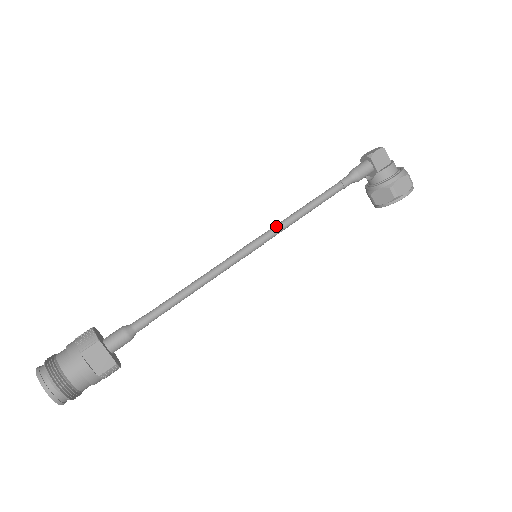
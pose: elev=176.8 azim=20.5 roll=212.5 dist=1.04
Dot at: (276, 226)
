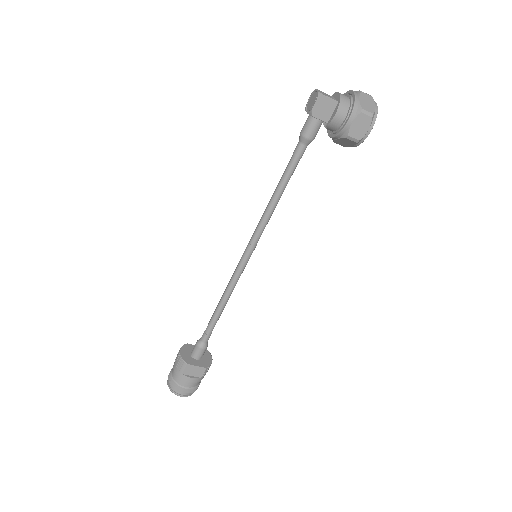
Dot at: (257, 228)
